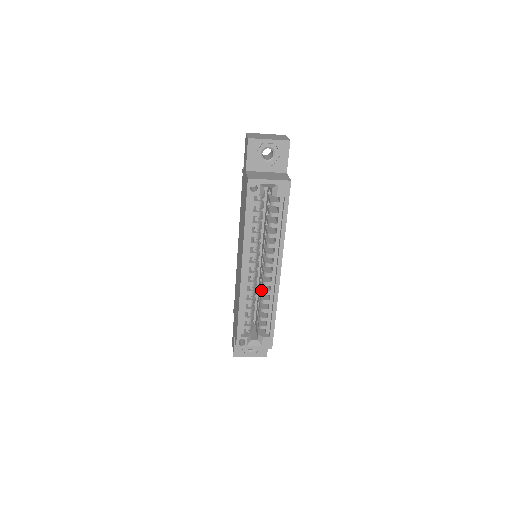
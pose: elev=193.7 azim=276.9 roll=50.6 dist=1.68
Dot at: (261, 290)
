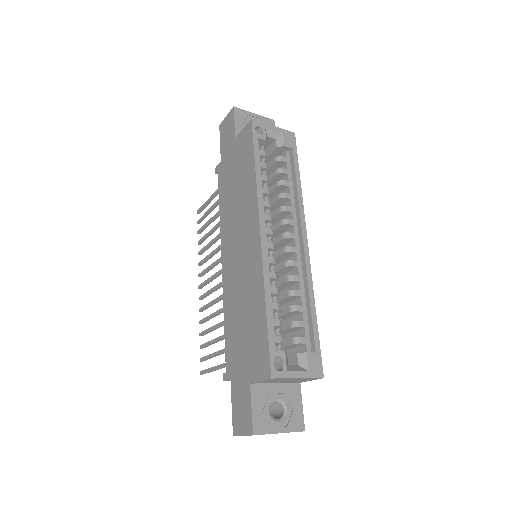
Dot at: (283, 281)
